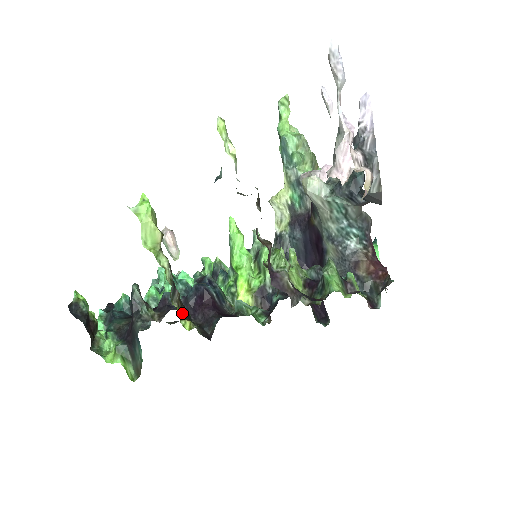
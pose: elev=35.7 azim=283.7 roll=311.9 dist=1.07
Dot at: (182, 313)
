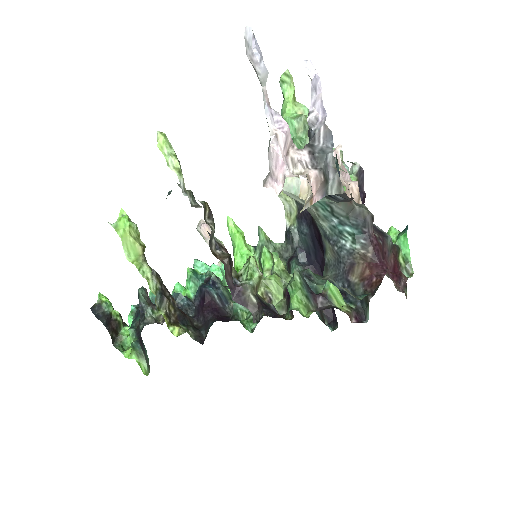
Dot at: (174, 318)
